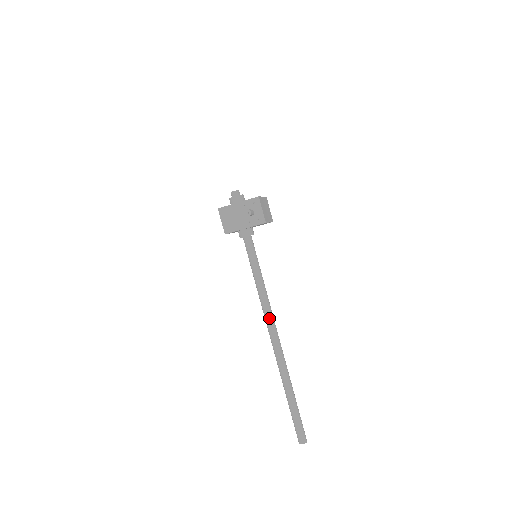
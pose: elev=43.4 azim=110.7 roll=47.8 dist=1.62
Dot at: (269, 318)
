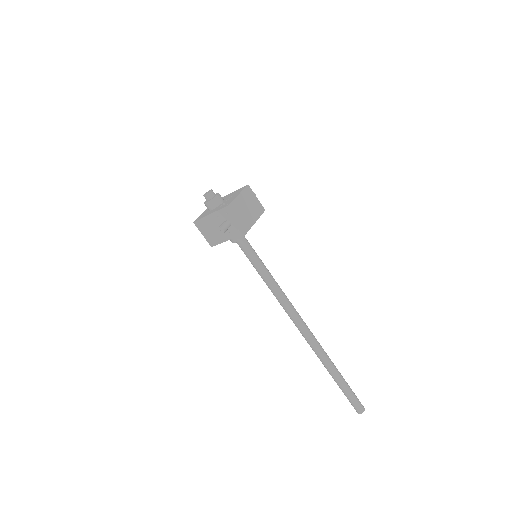
Dot at: (290, 314)
